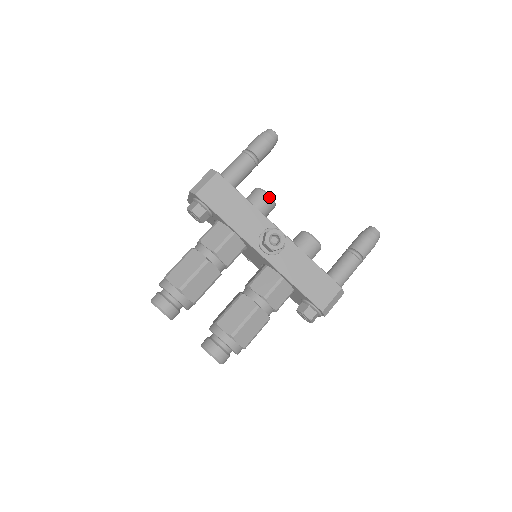
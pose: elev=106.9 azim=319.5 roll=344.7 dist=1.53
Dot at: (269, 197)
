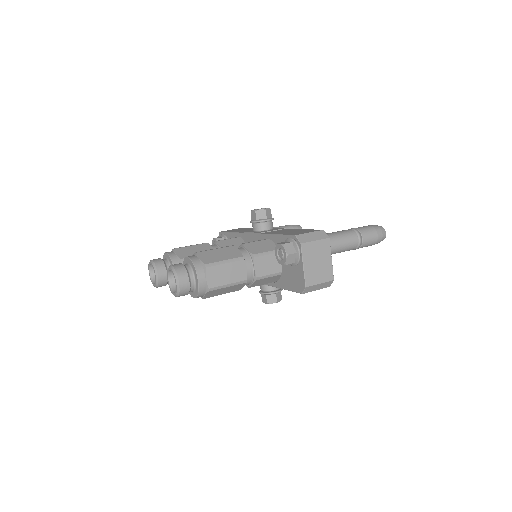
Dot at: occluded
